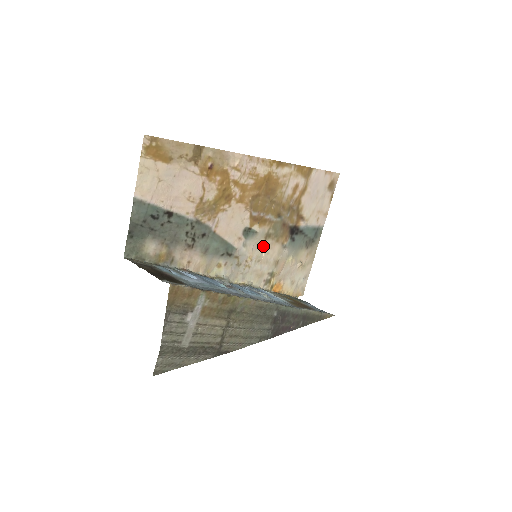
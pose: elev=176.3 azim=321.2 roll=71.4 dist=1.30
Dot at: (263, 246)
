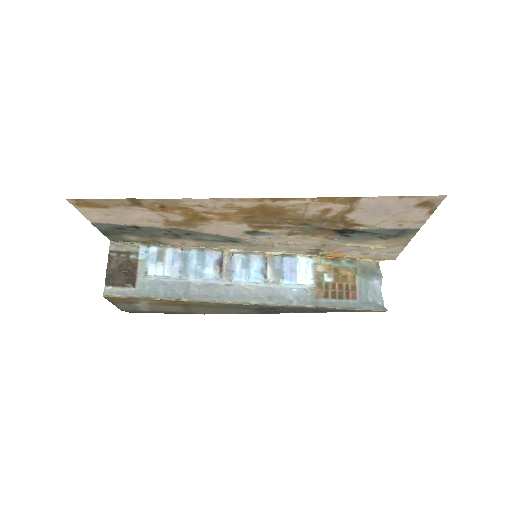
Dot at: (288, 238)
